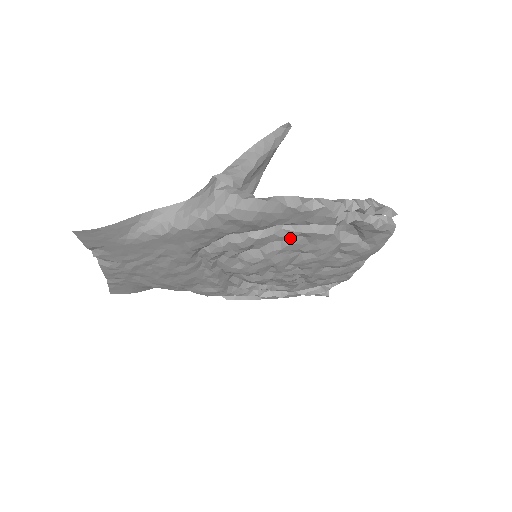
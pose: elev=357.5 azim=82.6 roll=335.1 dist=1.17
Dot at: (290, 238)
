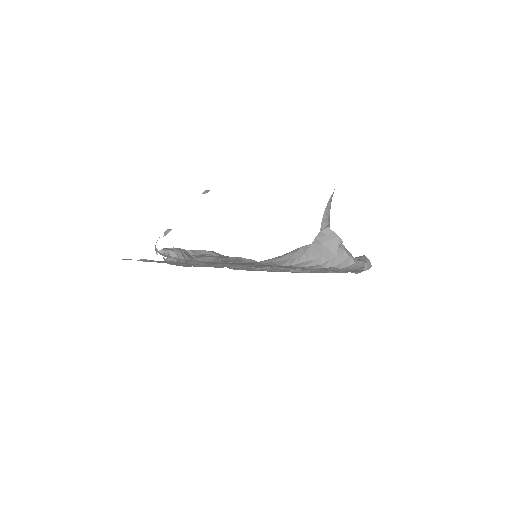
Dot at: occluded
